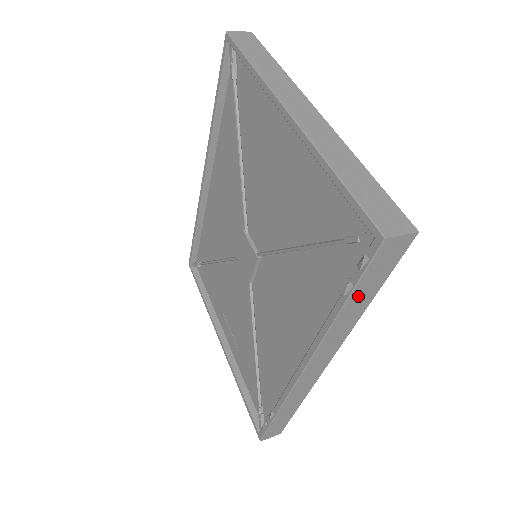
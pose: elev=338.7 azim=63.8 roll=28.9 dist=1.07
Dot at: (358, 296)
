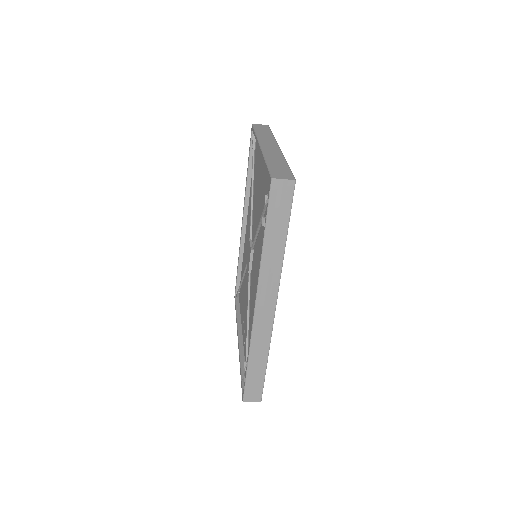
Dot at: (272, 229)
